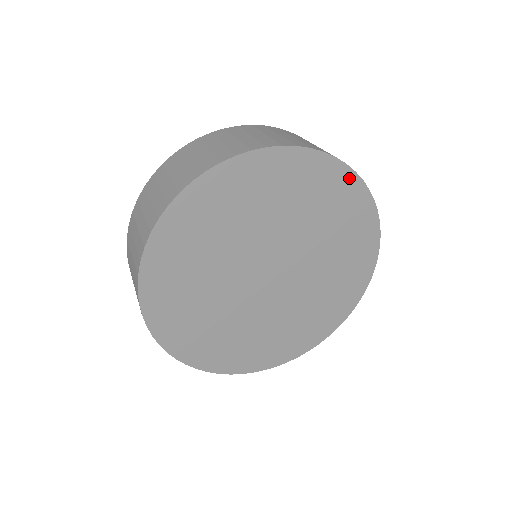
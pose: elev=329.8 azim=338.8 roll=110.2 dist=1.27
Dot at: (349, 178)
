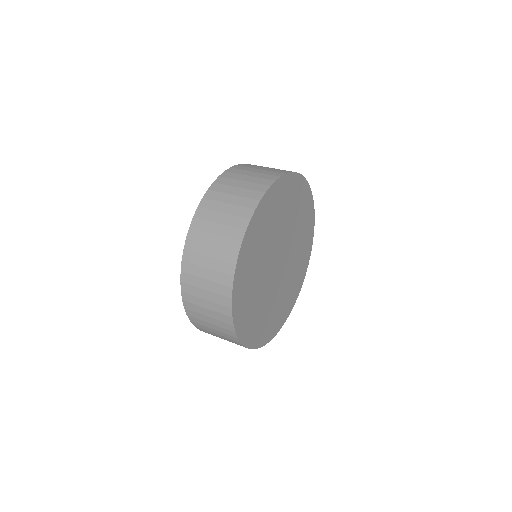
Dot at: (285, 180)
